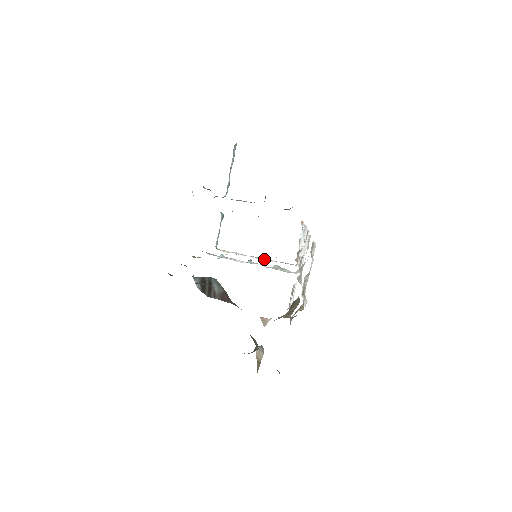
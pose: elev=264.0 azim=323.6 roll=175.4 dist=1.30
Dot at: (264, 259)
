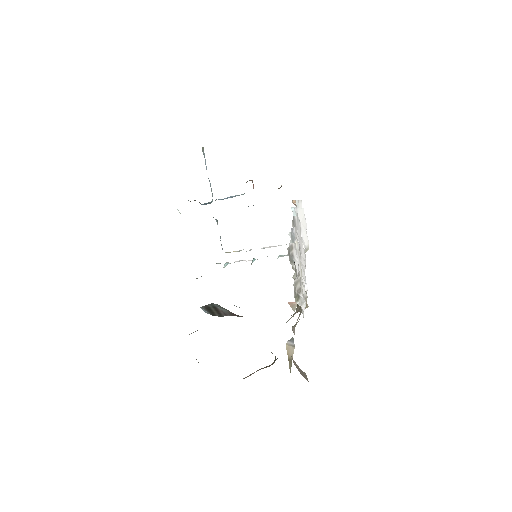
Dot at: (272, 246)
